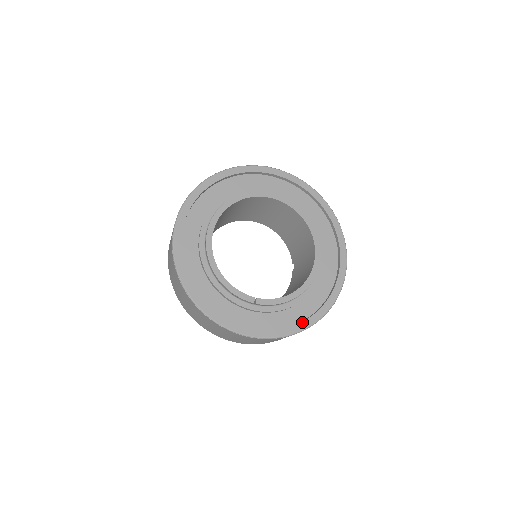
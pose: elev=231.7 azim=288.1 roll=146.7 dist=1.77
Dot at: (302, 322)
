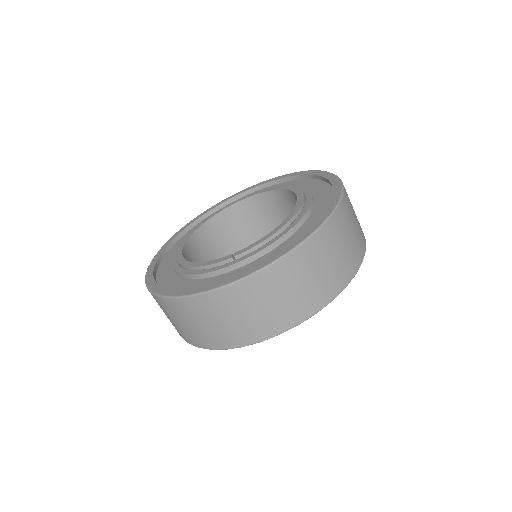
Dot at: (299, 237)
